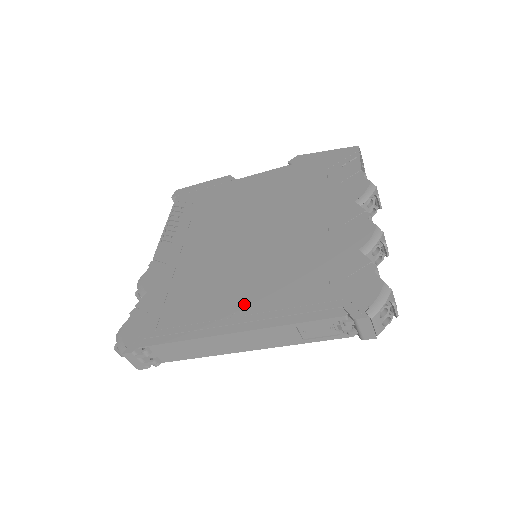
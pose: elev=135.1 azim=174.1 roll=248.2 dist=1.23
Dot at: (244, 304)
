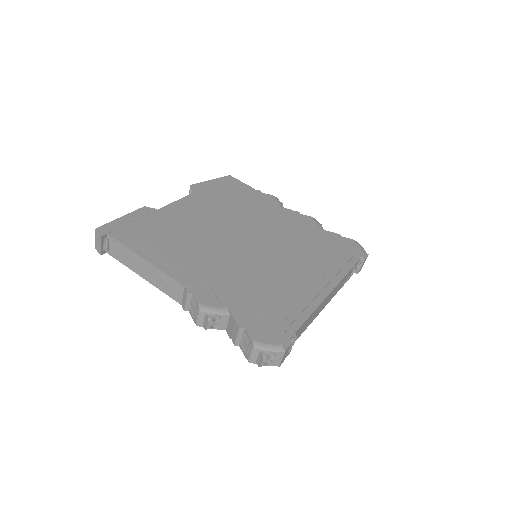
Dot at: (311, 277)
